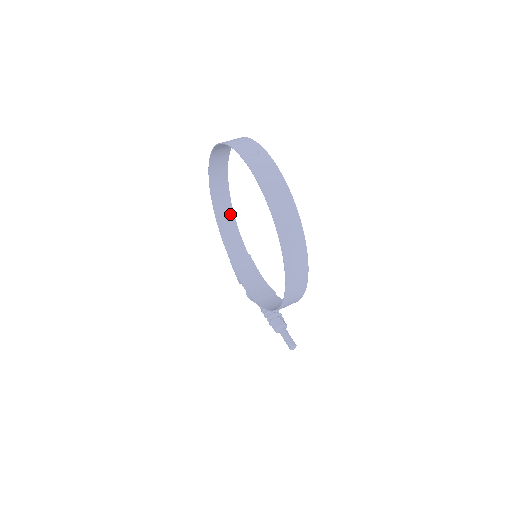
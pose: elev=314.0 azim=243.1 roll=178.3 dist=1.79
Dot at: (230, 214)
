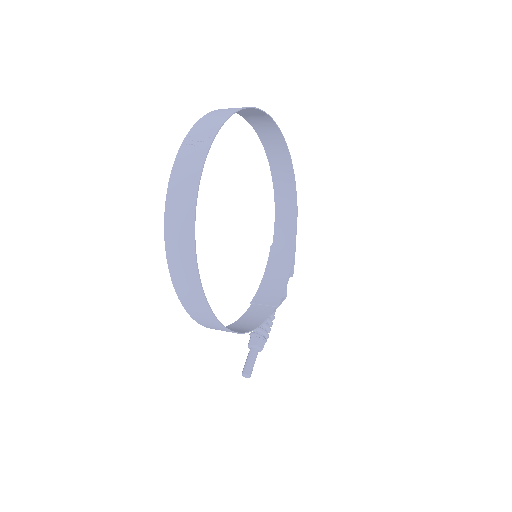
Dot at: (291, 191)
